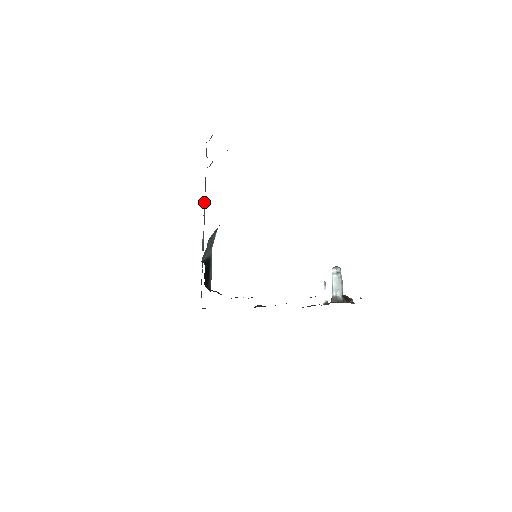
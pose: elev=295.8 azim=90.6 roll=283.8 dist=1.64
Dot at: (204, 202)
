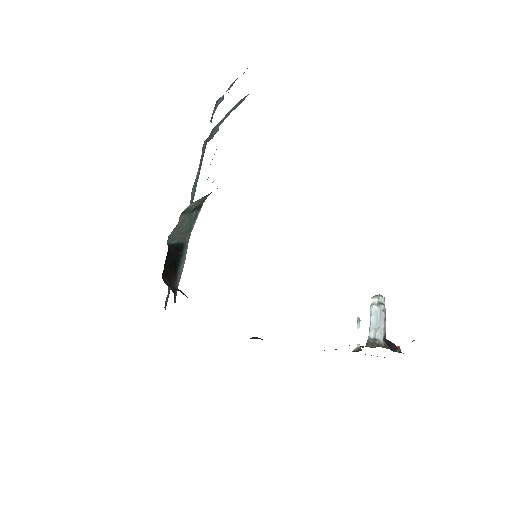
Dot at: (196, 177)
